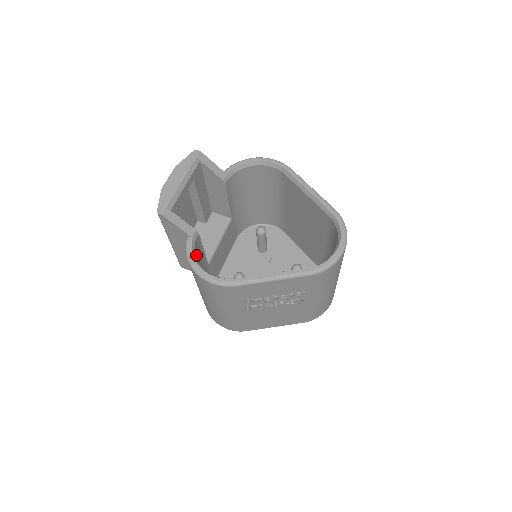
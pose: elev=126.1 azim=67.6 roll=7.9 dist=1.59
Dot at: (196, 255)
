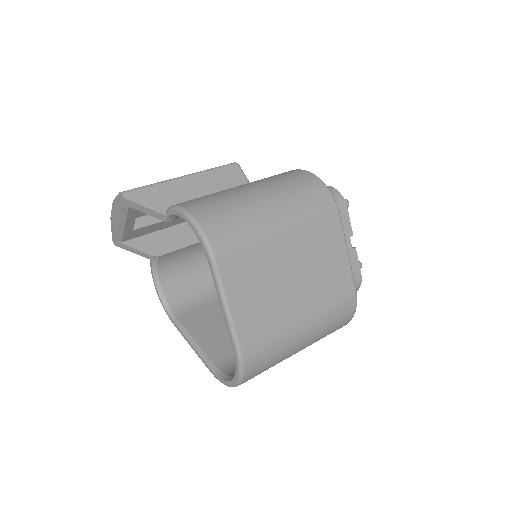
Dot at: (166, 266)
